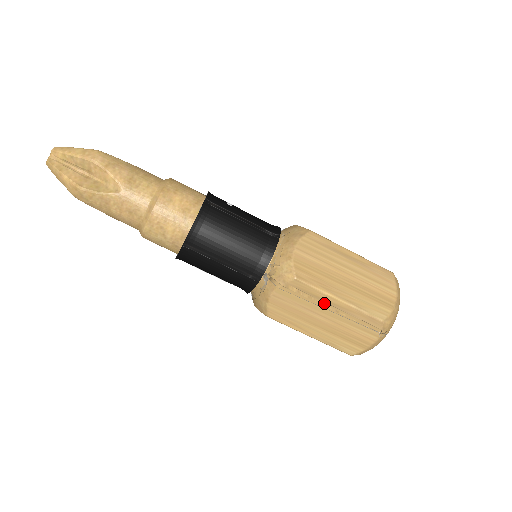
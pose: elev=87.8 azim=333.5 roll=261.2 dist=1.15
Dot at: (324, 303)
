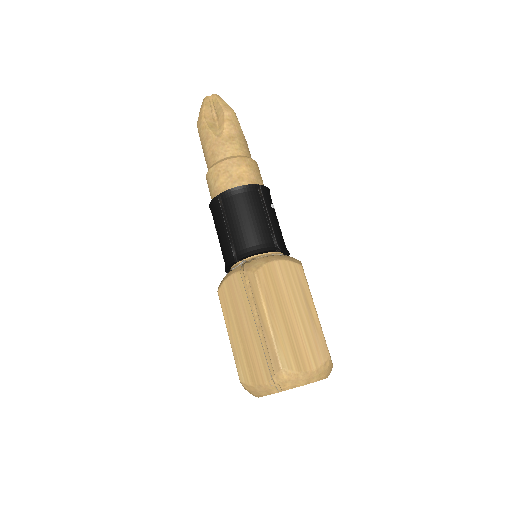
Dot at: (257, 312)
